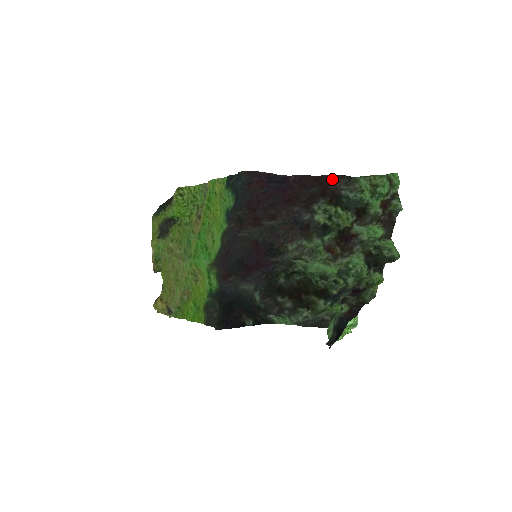
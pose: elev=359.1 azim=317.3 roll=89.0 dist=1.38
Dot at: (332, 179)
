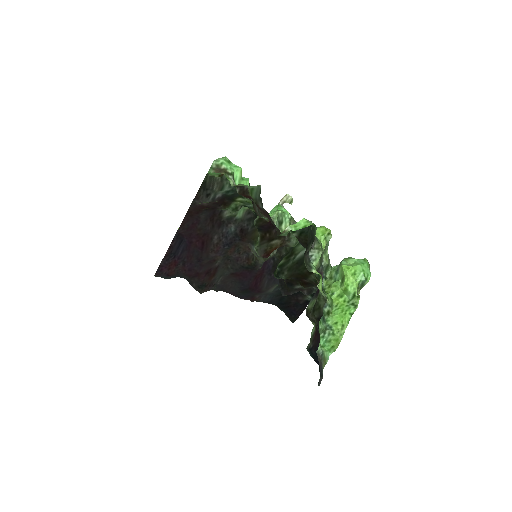
Dot at: (196, 205)
